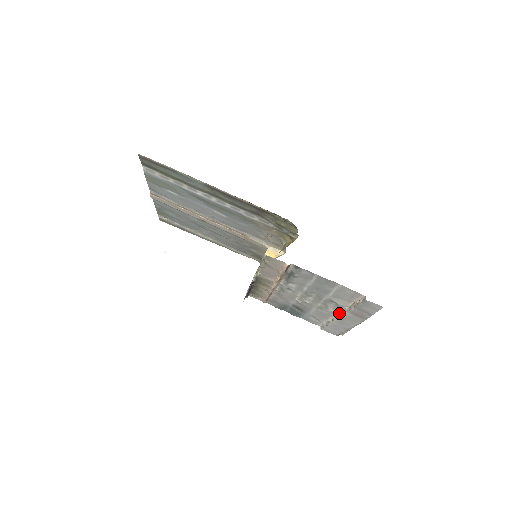
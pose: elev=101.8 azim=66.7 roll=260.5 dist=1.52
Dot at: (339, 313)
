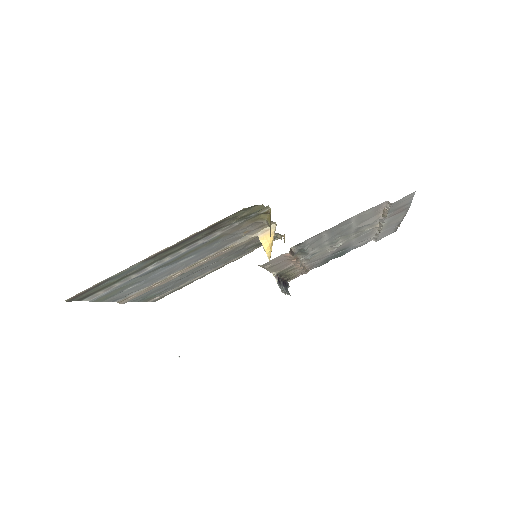
Dot at: (378, 224)
